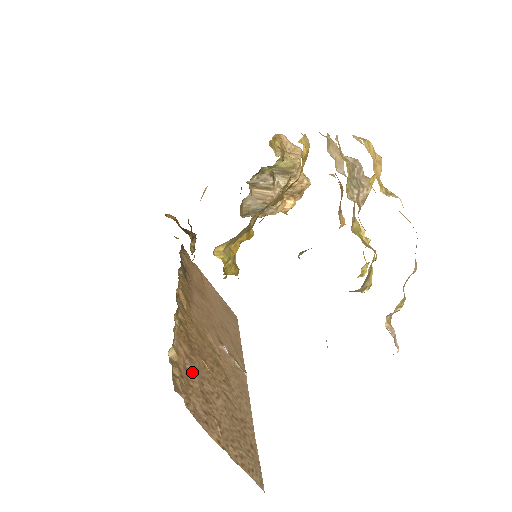
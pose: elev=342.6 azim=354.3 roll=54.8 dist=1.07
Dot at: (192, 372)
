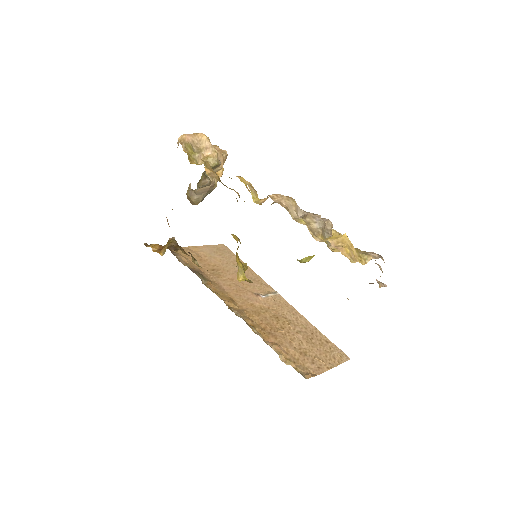
Dot at: (289, 350)
